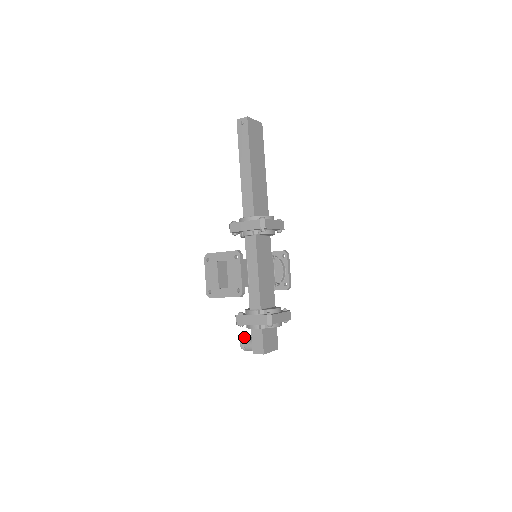
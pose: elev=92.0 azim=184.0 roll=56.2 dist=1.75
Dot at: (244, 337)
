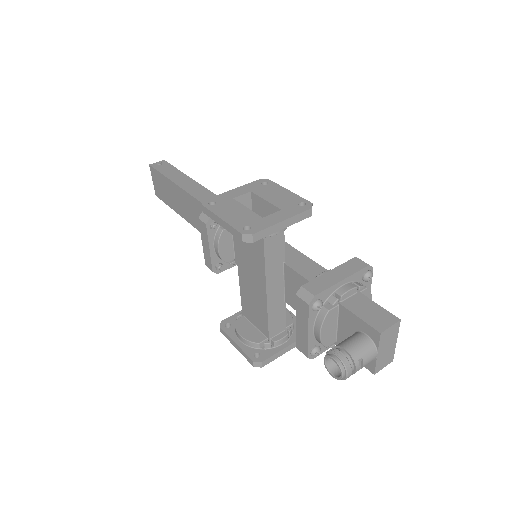
Dot at: (327, 351)
